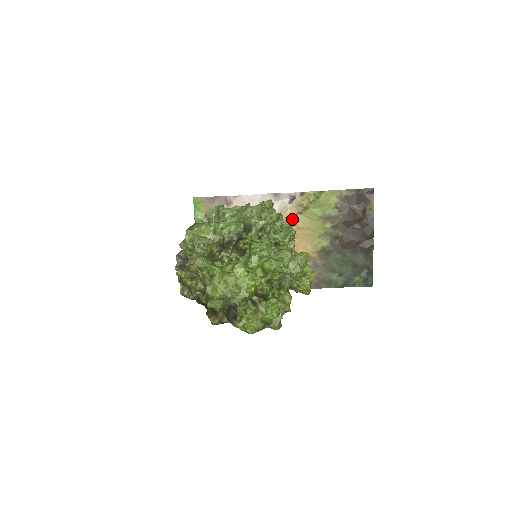
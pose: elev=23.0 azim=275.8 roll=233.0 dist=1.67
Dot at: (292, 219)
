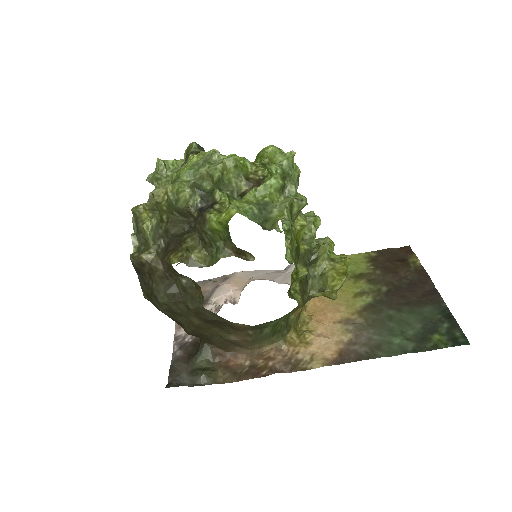
Dot at: occluded
